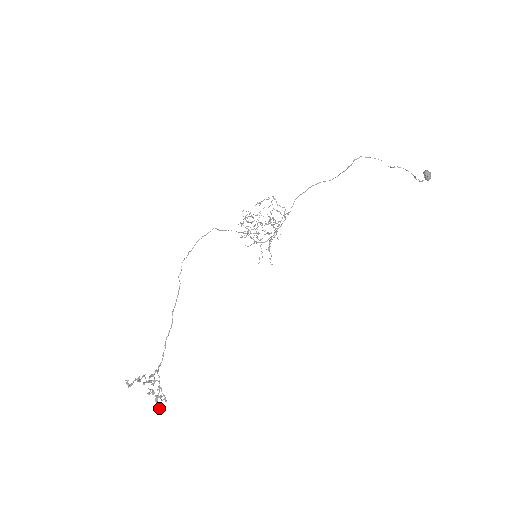
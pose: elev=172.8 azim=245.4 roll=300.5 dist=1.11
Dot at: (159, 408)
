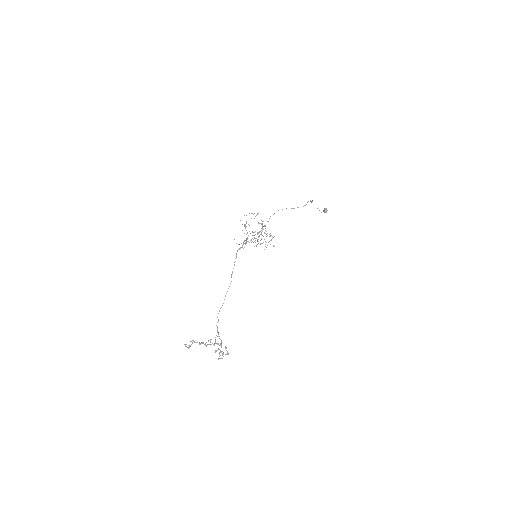
Dot at: occluded
